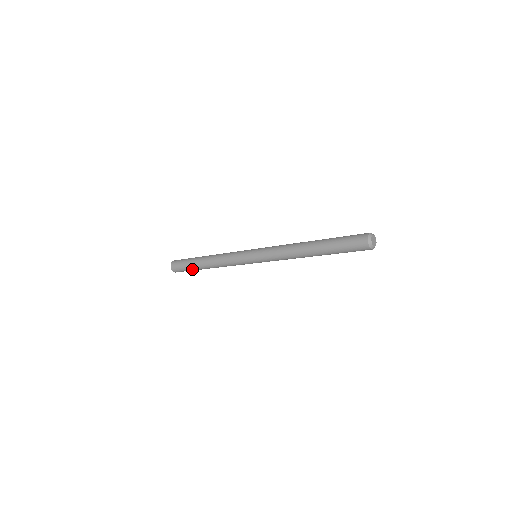
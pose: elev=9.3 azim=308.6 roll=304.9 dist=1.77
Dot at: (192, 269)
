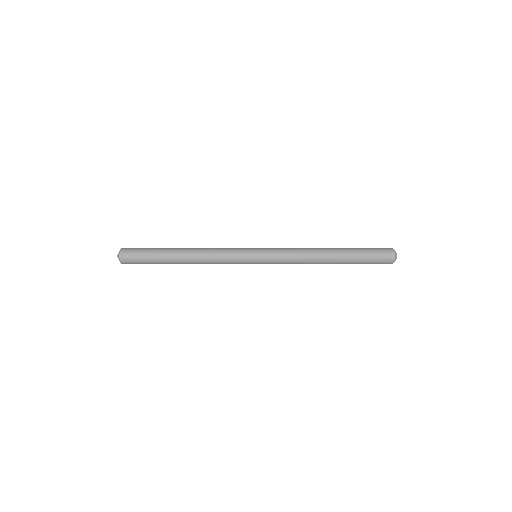
Dot at: (155, 255)
